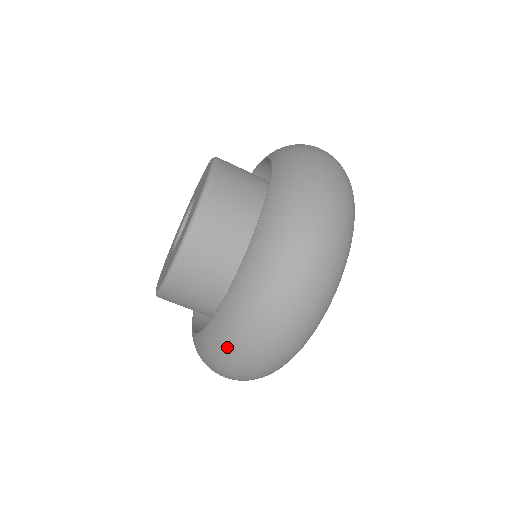
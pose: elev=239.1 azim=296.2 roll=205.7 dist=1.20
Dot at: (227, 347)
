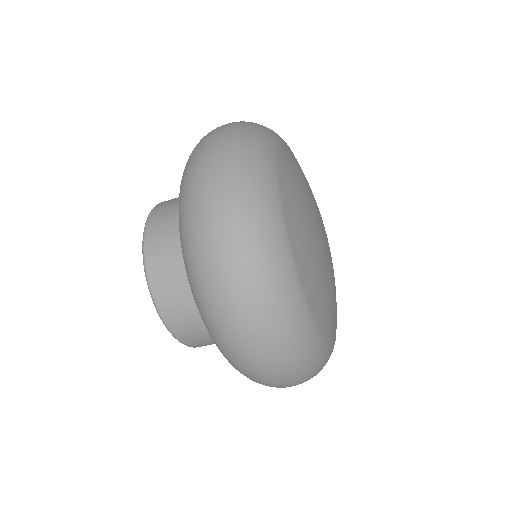
Dot at: occluded
